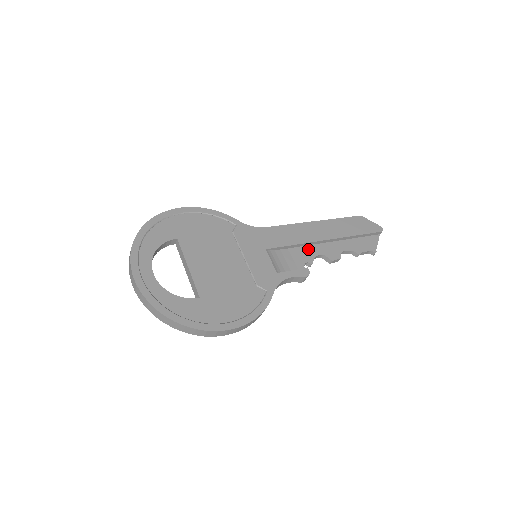
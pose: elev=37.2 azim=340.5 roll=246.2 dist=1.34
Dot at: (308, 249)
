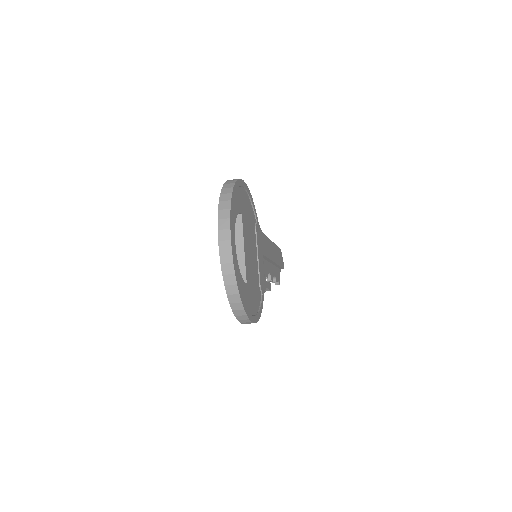
Dot at: (267, 264)
